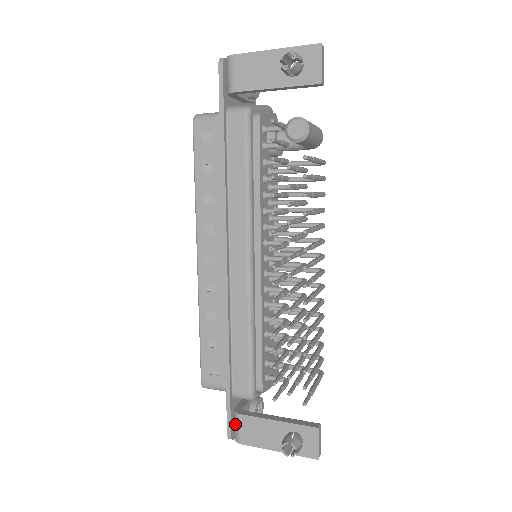
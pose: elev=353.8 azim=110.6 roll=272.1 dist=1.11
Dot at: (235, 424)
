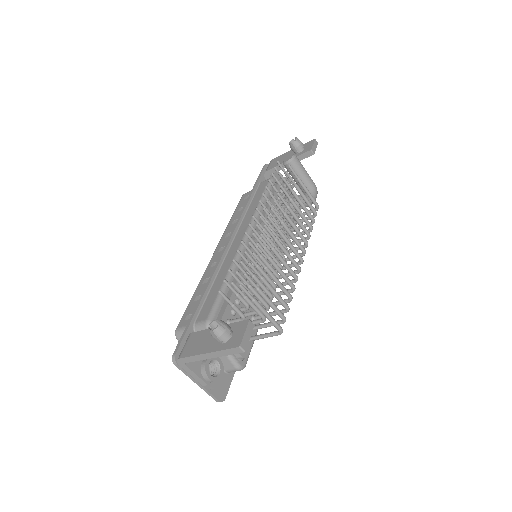
Dot at: (184, 345)
